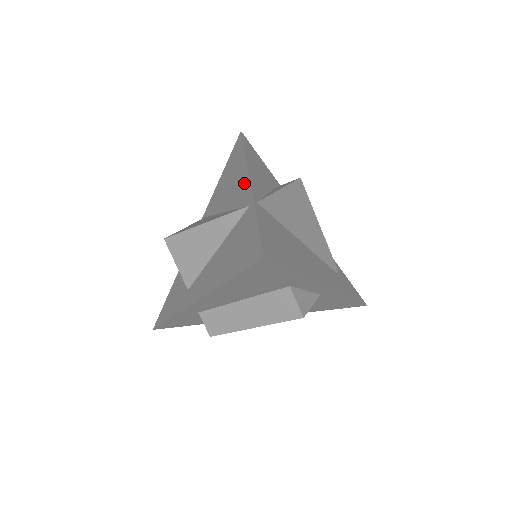
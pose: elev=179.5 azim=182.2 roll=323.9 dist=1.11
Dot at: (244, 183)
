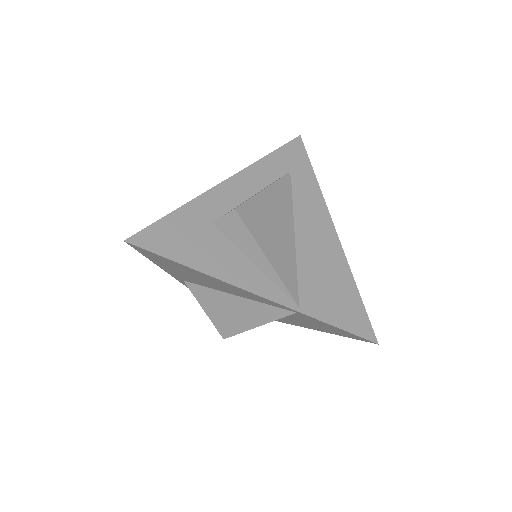
Dot at: (250, 295)
